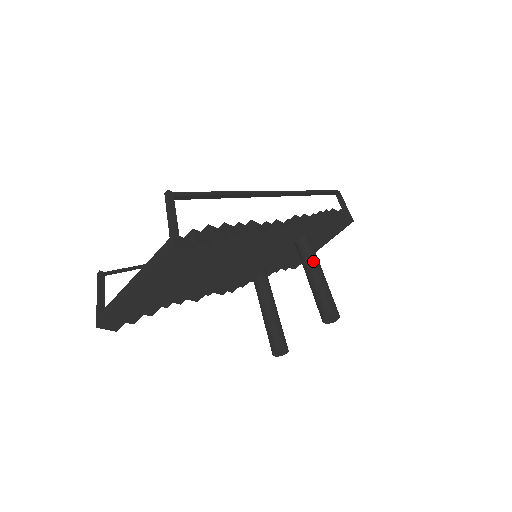
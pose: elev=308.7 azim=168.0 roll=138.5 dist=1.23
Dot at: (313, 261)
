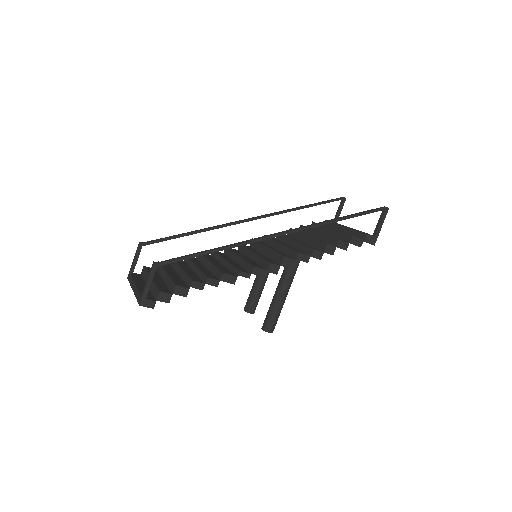
Dot at: (282, 289)
